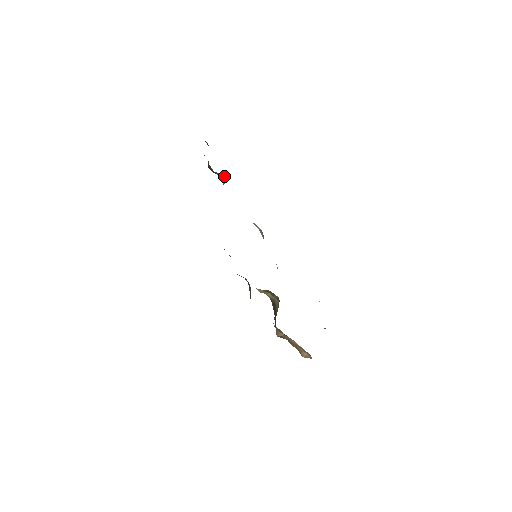
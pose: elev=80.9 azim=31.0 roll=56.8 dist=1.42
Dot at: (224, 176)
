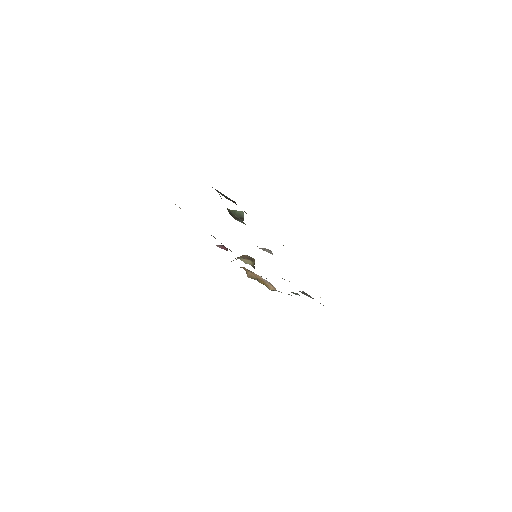
Dot at: (241, 216)
